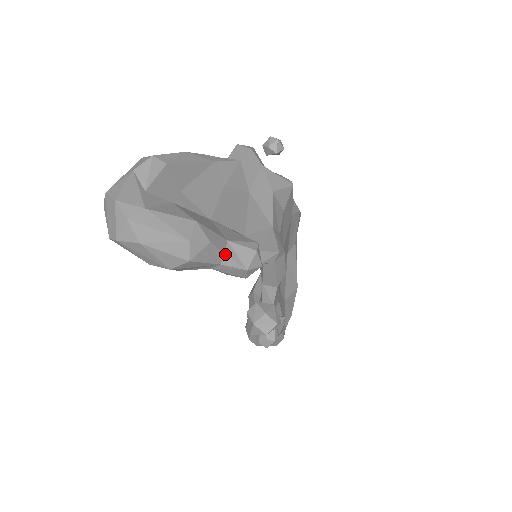
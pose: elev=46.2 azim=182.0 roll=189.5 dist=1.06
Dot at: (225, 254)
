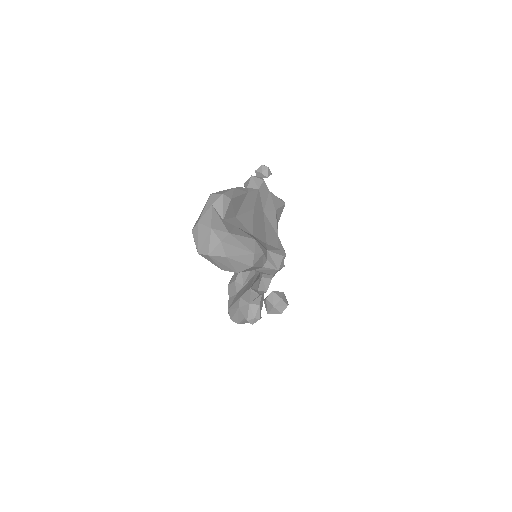
Dot at: (267, 260)
